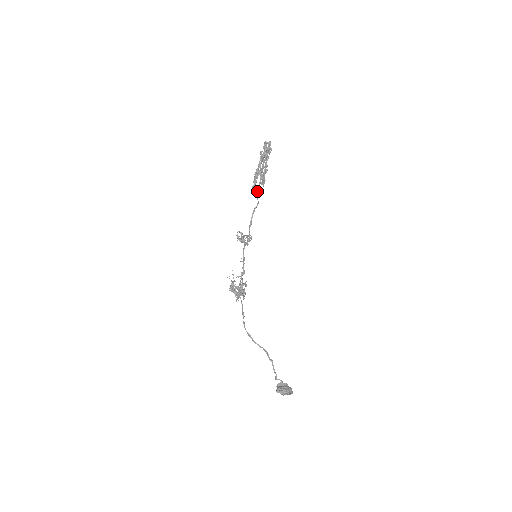
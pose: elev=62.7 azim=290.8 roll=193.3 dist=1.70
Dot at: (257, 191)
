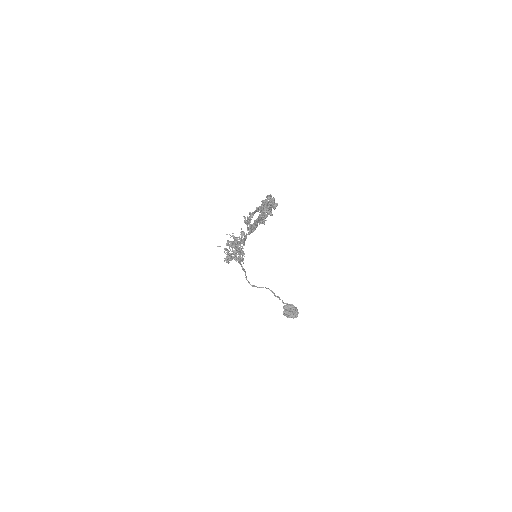
Dot at: (253, 229)
